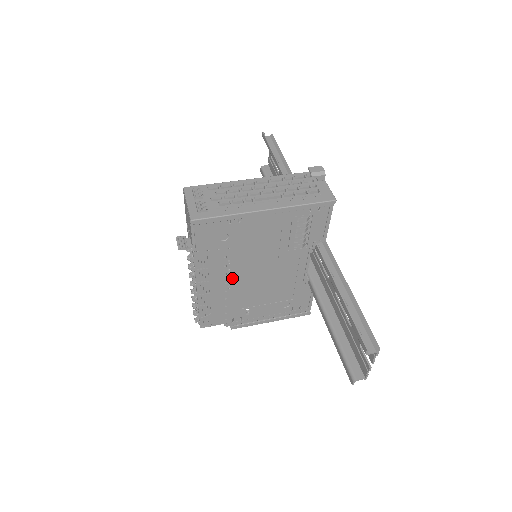
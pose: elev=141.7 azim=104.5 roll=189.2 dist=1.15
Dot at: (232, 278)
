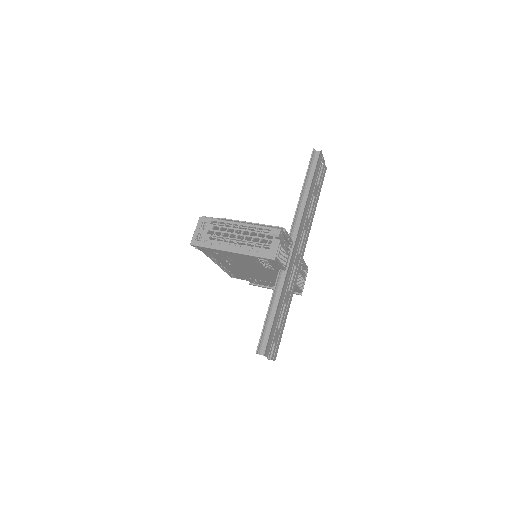
Dot at: (234, 267)
